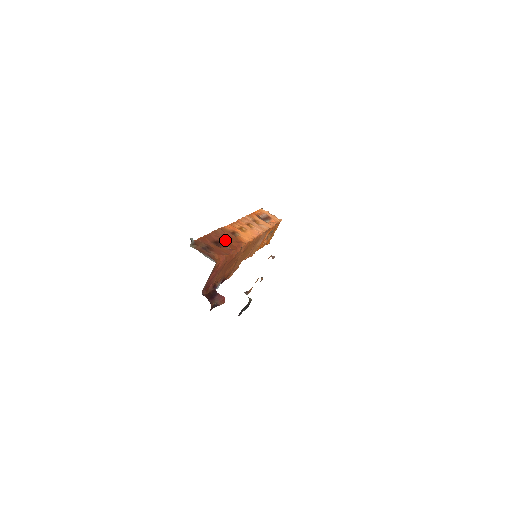
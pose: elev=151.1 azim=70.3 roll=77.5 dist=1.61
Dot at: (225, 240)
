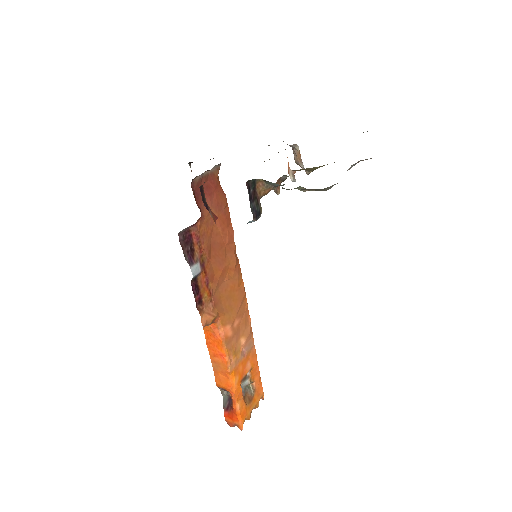
Dot at: occluded
